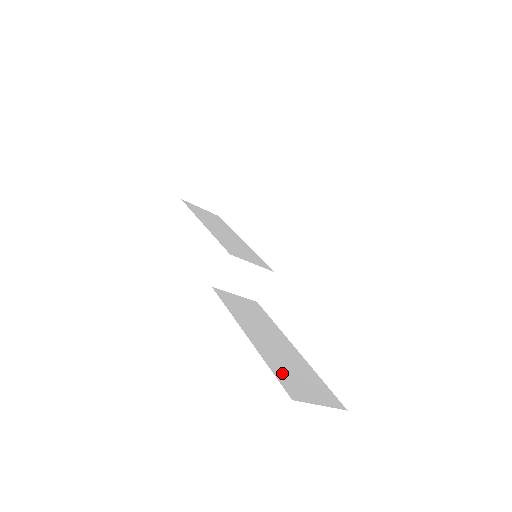
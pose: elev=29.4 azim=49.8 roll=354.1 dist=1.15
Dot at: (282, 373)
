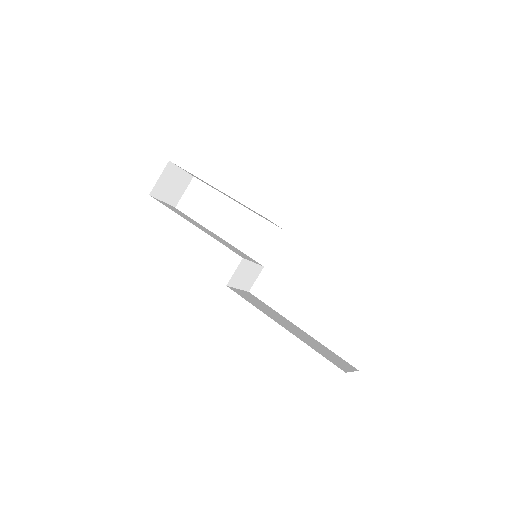
Dot at: (322, 353)
